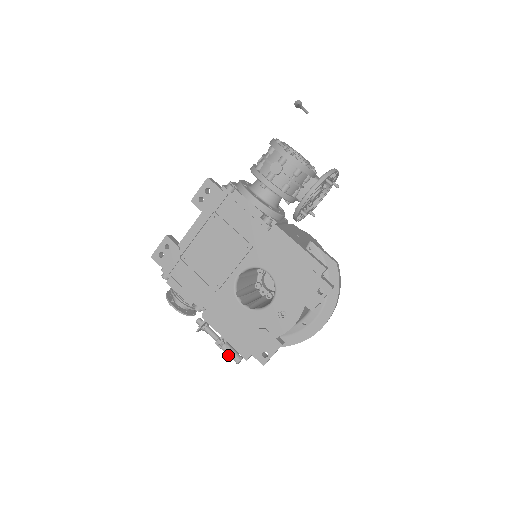
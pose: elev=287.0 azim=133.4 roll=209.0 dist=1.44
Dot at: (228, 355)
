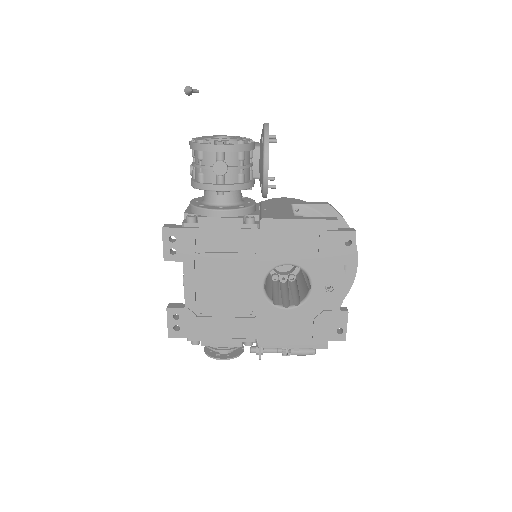
Dot at: (301, 355)
